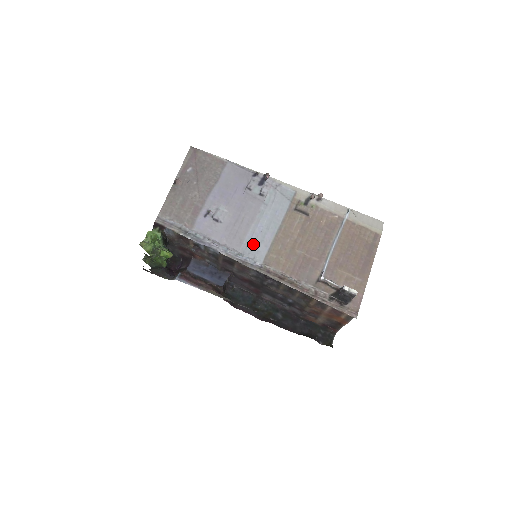
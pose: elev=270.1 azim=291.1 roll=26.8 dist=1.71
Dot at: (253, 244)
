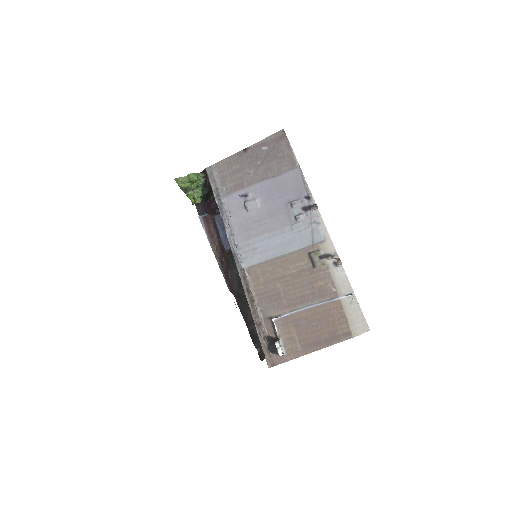
Dot at: (253, 248)
